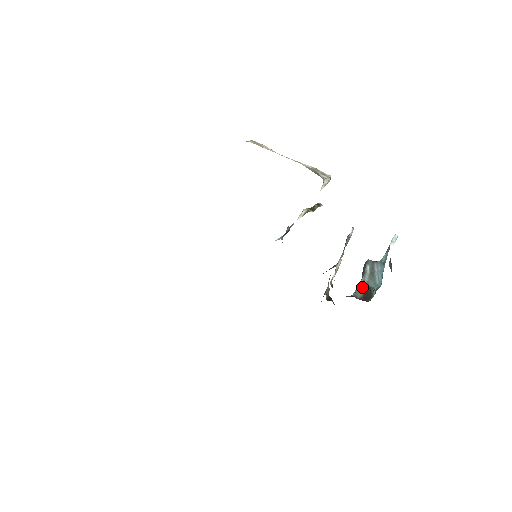
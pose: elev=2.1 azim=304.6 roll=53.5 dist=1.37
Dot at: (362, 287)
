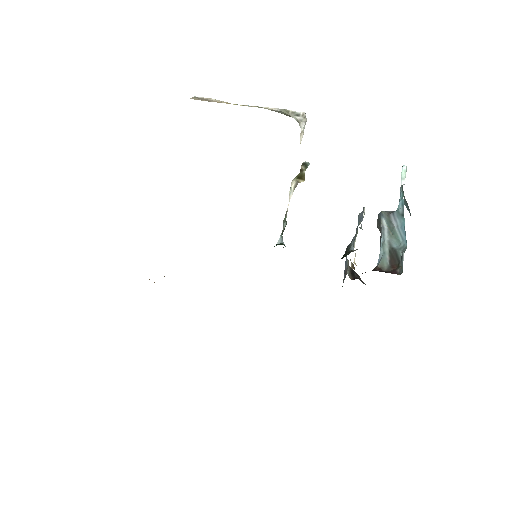
Dot at: (385, 251)
